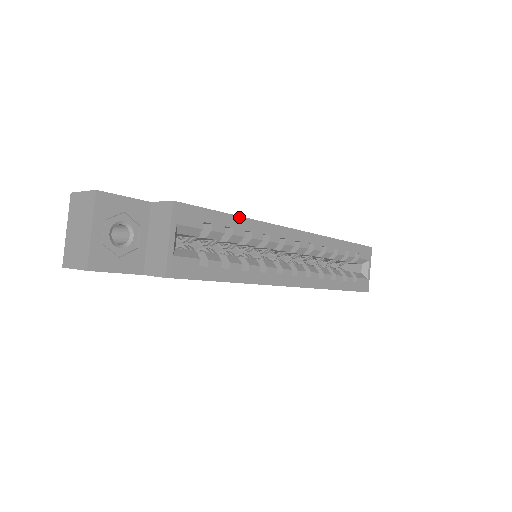
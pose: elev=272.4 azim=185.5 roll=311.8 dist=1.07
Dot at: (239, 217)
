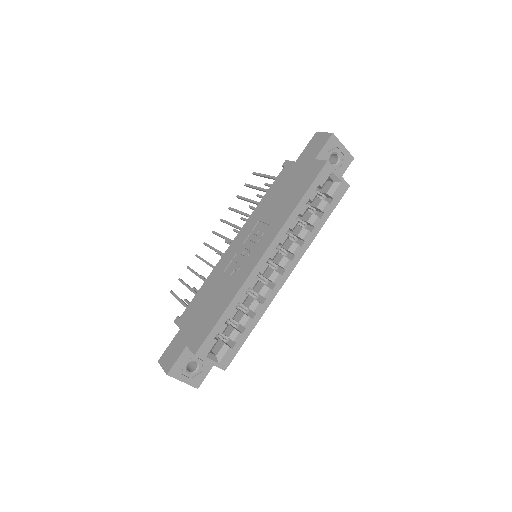
Dot at: (226, 310)
